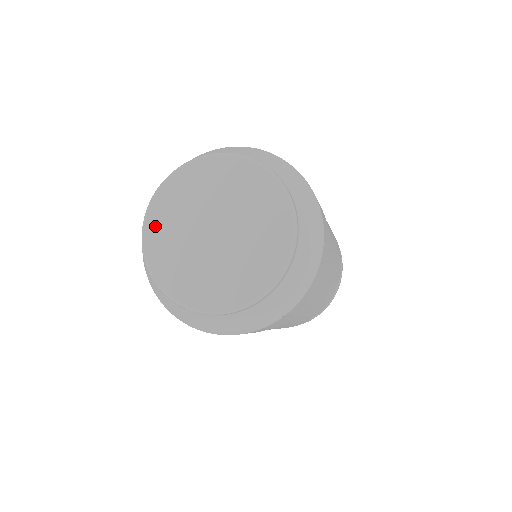
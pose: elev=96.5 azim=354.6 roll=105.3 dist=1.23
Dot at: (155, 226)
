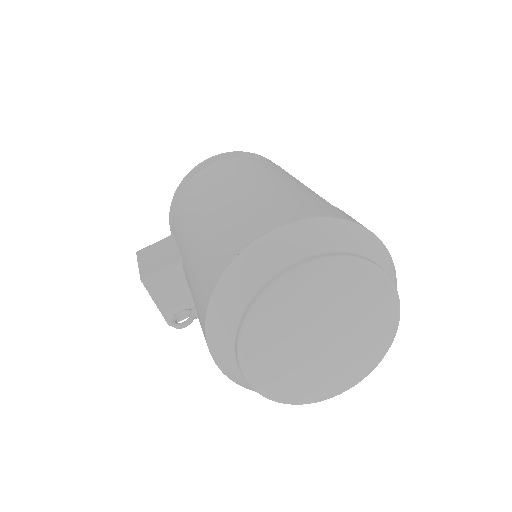
Dot at: (260, 369)
